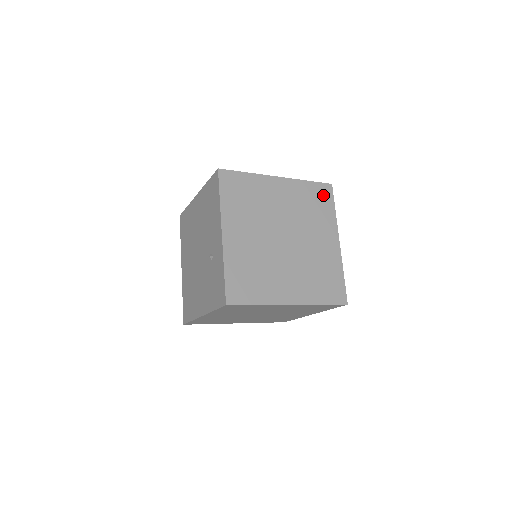
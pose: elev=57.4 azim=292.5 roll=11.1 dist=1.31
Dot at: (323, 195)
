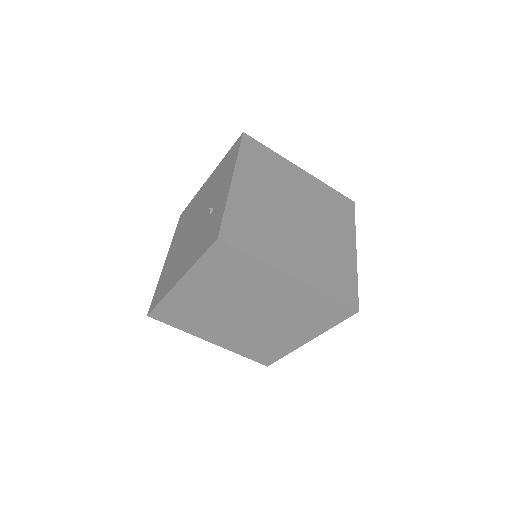
Dot at: (344, 205)
